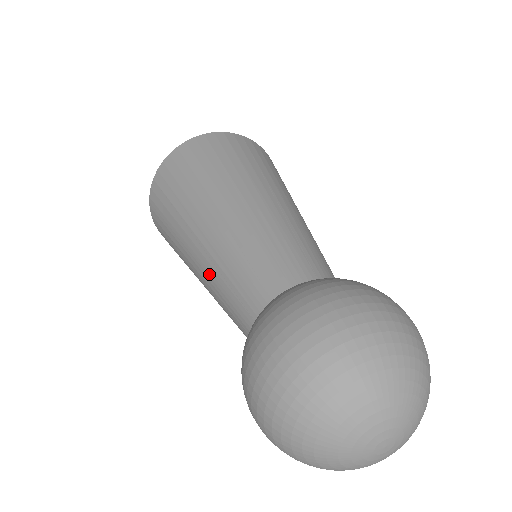
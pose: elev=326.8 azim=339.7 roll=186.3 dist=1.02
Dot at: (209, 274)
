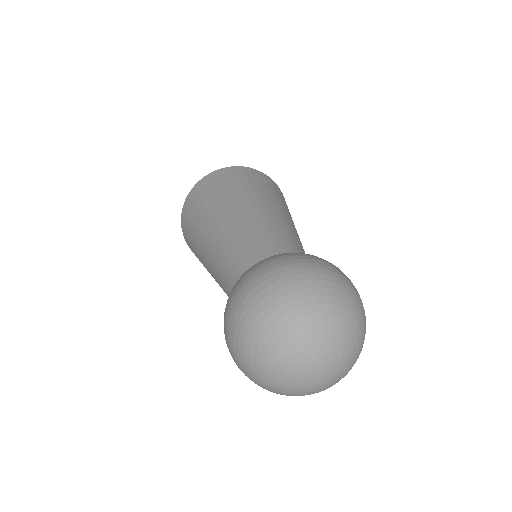
Dot at: (215, 268)
